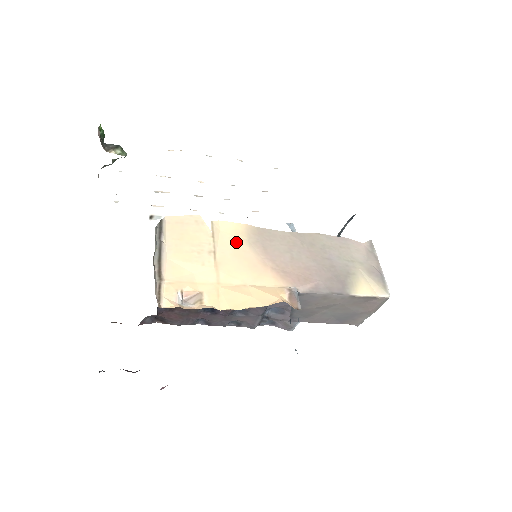
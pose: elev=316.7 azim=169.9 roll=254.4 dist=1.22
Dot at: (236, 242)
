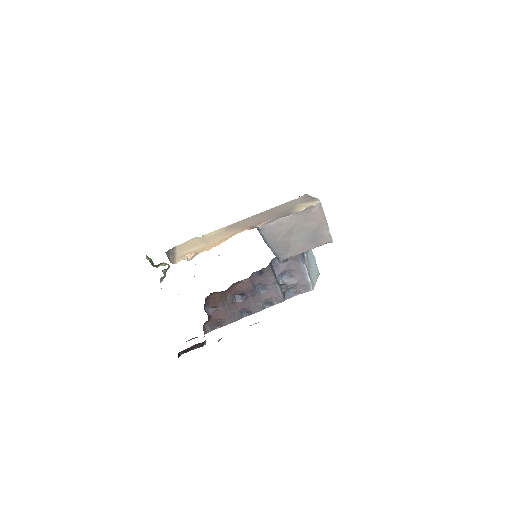
Dot at: (218, 234)
